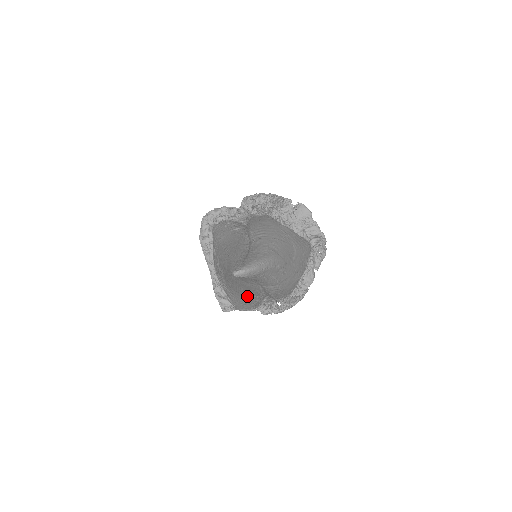
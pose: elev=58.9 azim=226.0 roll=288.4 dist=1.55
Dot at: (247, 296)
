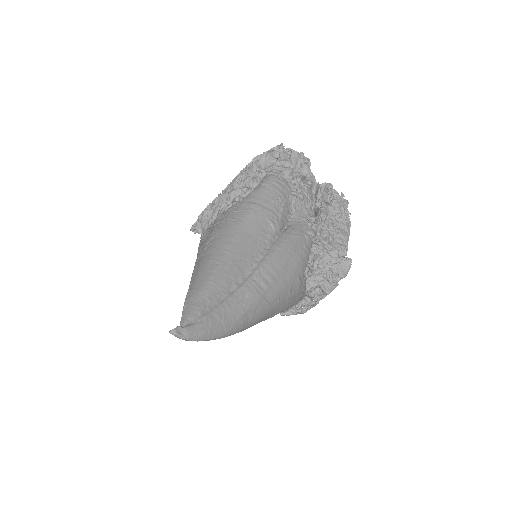
Dot at: occluded
